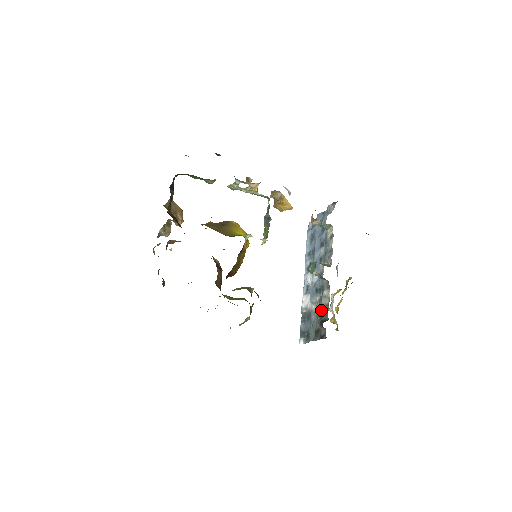
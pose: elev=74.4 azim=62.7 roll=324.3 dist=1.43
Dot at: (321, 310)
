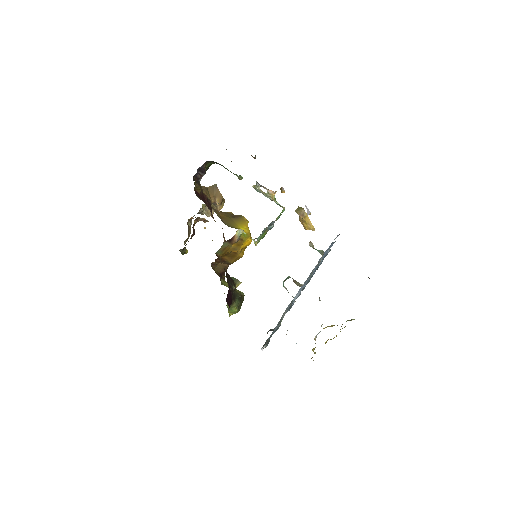
Dot at: occluded
